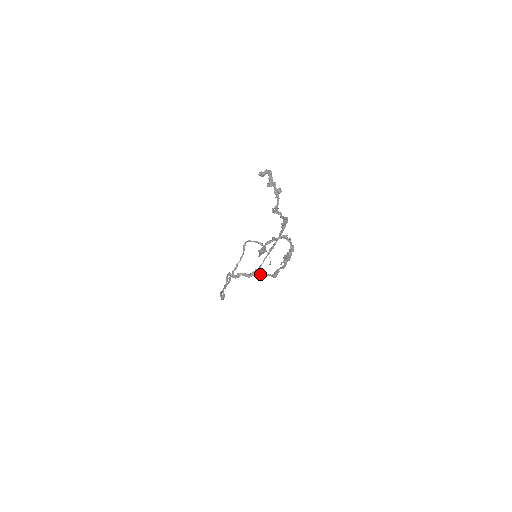
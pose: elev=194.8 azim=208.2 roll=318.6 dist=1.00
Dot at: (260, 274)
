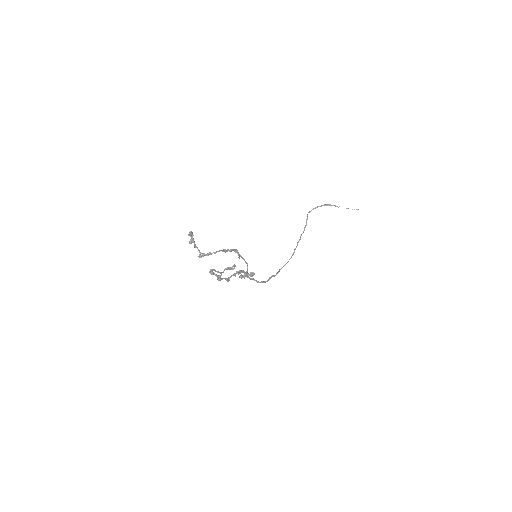
Dot at: (247, 275)
